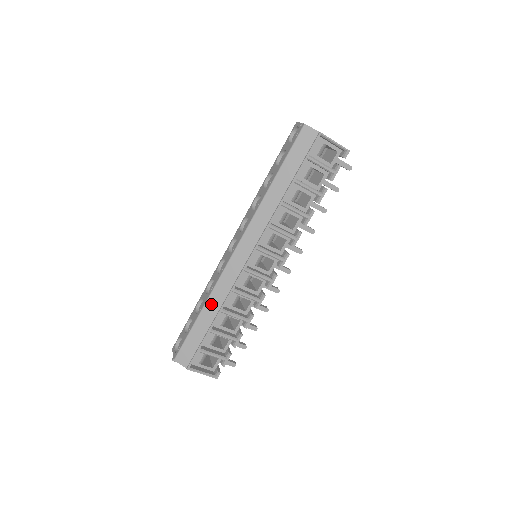
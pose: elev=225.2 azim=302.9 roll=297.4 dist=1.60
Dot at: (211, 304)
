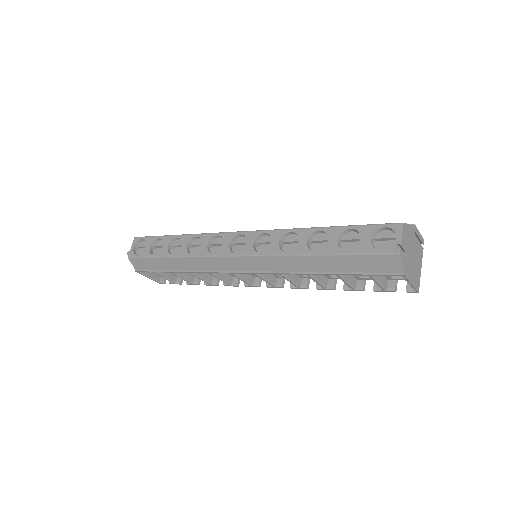
Dot at: (184, 262)
